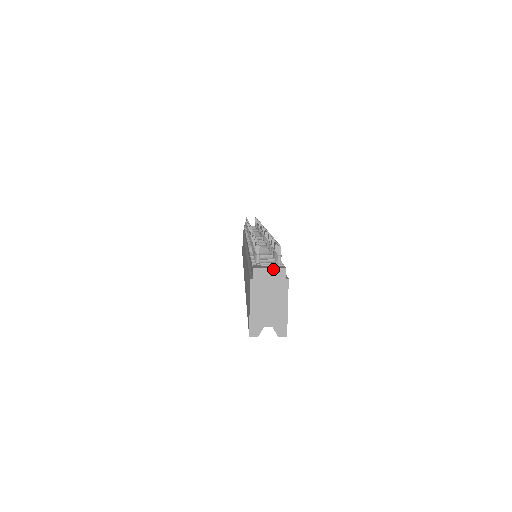
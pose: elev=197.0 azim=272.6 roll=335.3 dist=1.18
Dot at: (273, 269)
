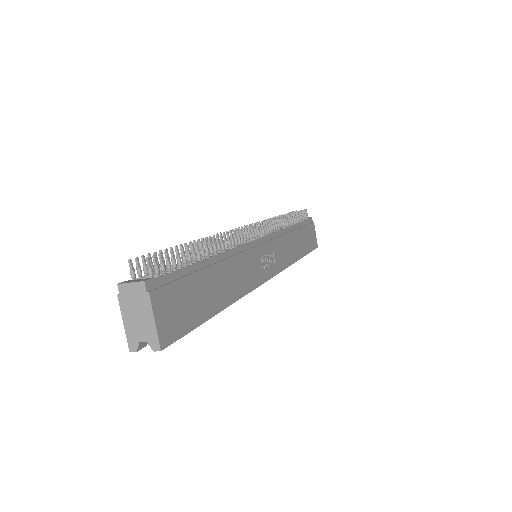
Dot at: (133, 283)
